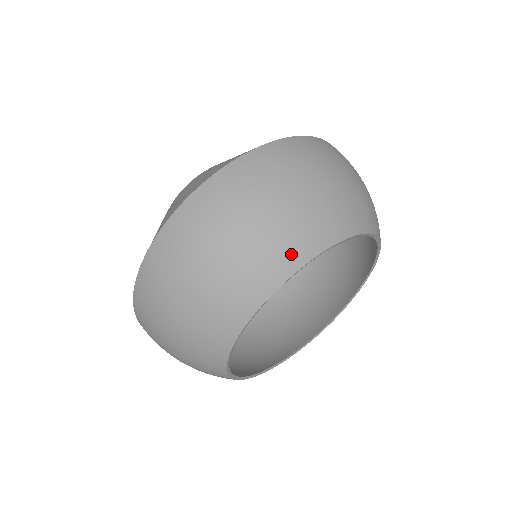
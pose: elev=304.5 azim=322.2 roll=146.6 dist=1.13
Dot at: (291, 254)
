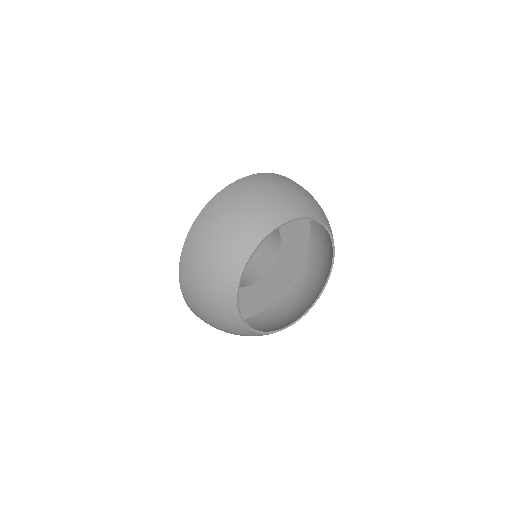
Dot at: (291, 210)
